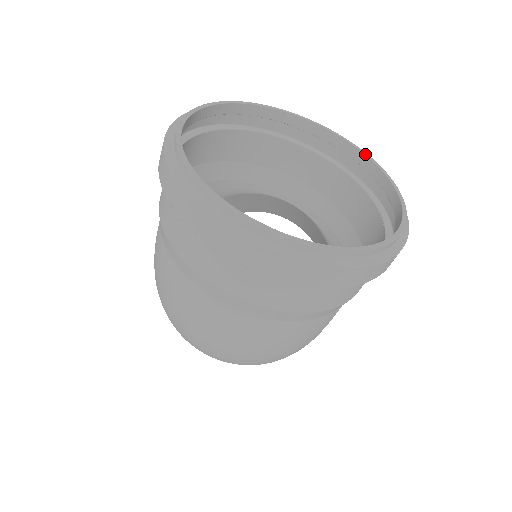
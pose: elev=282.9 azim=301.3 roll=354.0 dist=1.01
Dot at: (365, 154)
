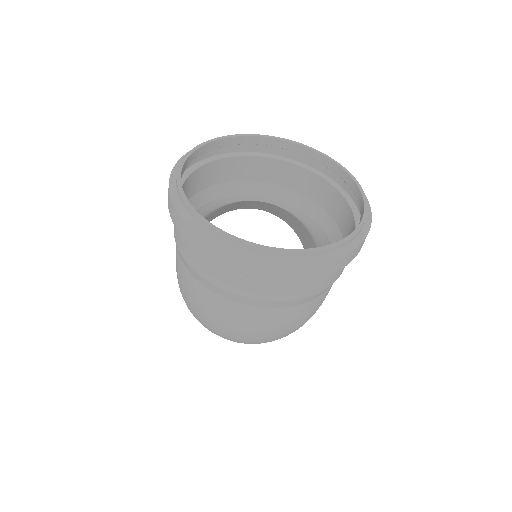
Dot at: (312, 149)
